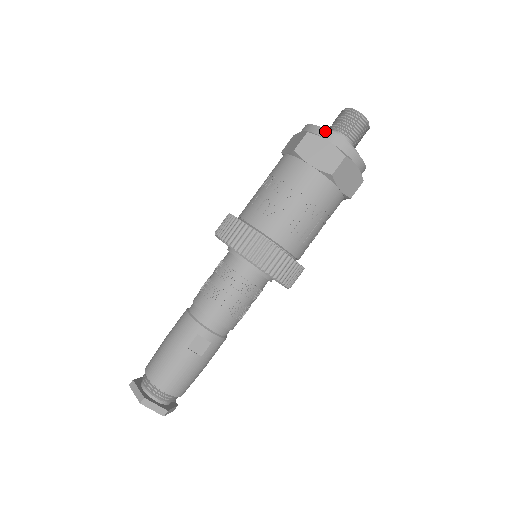
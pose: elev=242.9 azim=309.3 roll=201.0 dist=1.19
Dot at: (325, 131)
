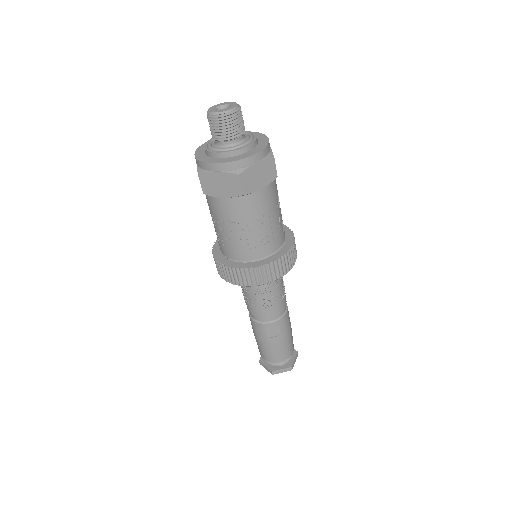
Dot at: (208, 165)
